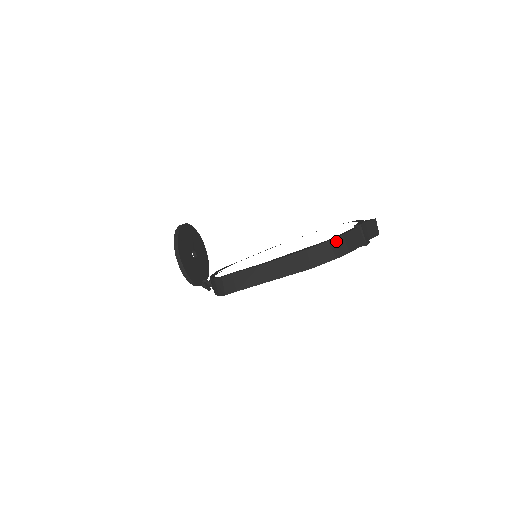
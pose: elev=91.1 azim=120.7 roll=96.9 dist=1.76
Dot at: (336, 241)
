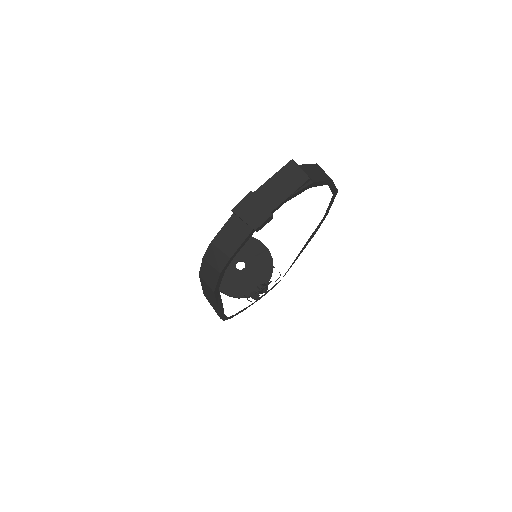
Dot at: (209, 253)
